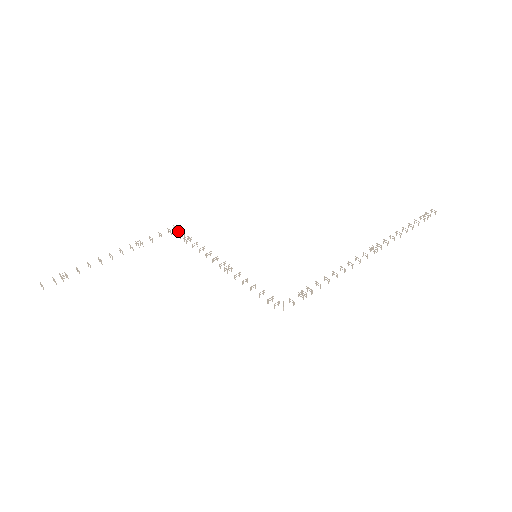
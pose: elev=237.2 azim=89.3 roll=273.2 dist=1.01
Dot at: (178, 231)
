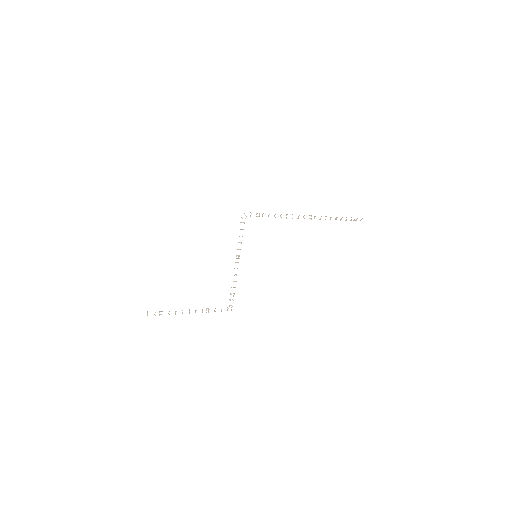
Dot at: (232, 306)
